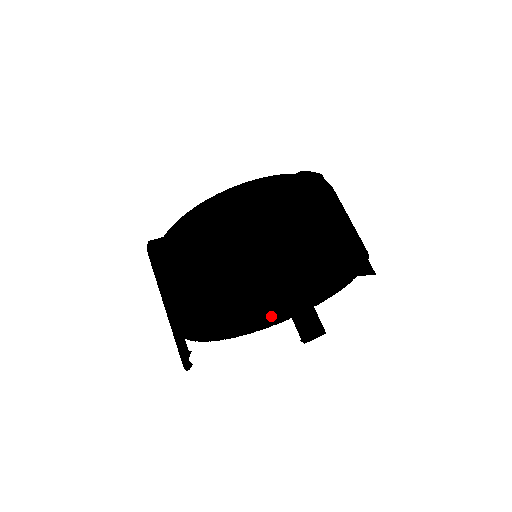
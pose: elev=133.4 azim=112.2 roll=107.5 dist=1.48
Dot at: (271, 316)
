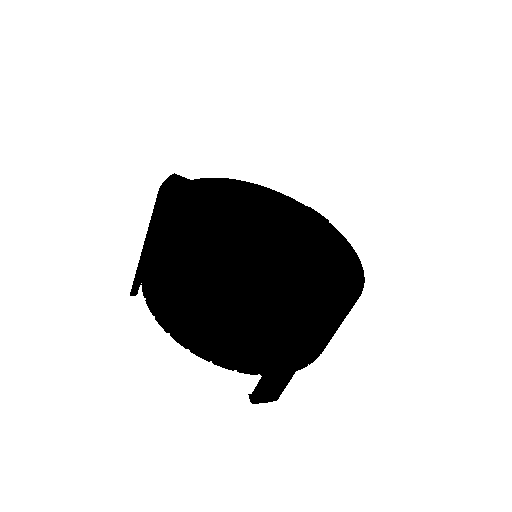
Dot at: occluded
